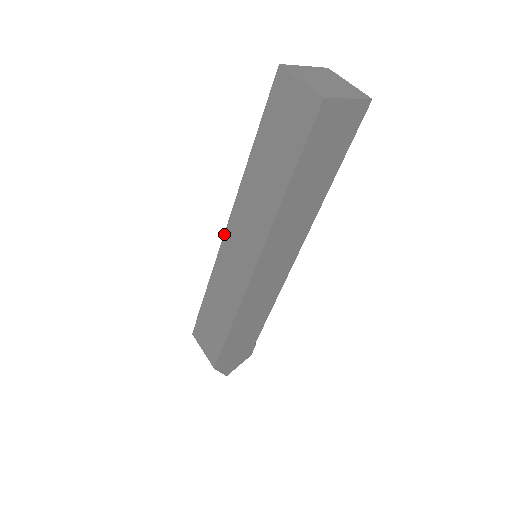
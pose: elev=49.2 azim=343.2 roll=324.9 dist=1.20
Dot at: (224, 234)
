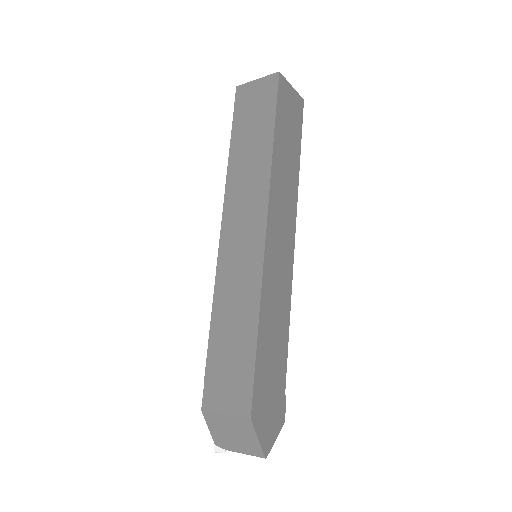
Dot at: (220, 237)
